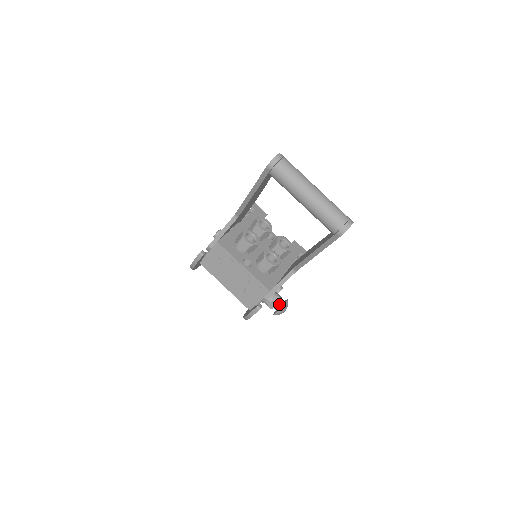
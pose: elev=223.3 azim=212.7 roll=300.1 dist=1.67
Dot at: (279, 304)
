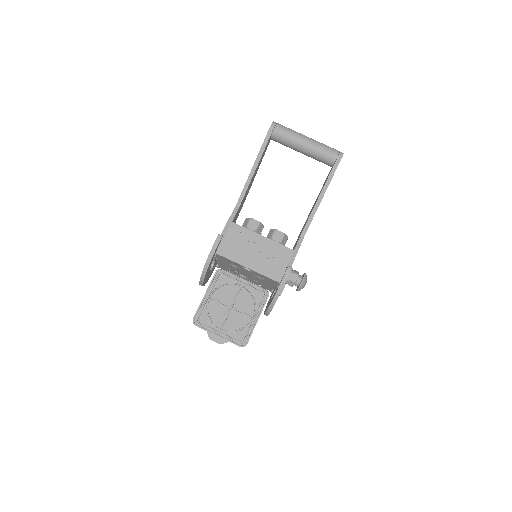
Dot at: (300, 276)
